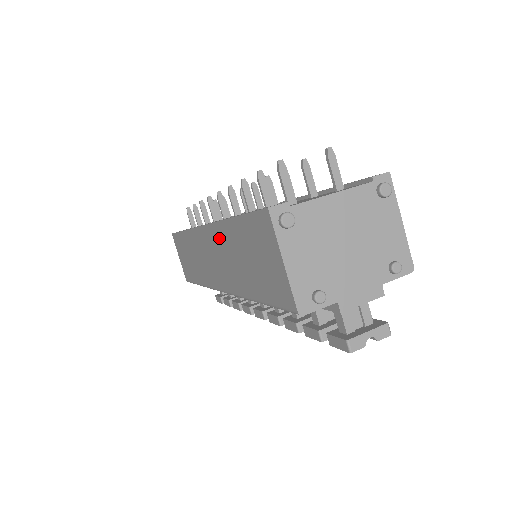
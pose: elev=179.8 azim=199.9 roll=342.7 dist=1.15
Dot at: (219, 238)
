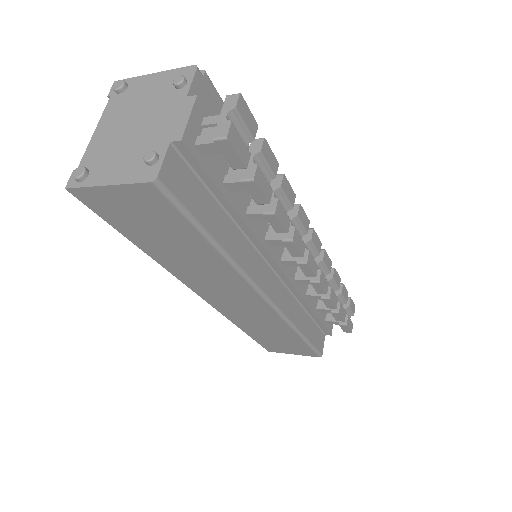
Dot at: (186, 276)
